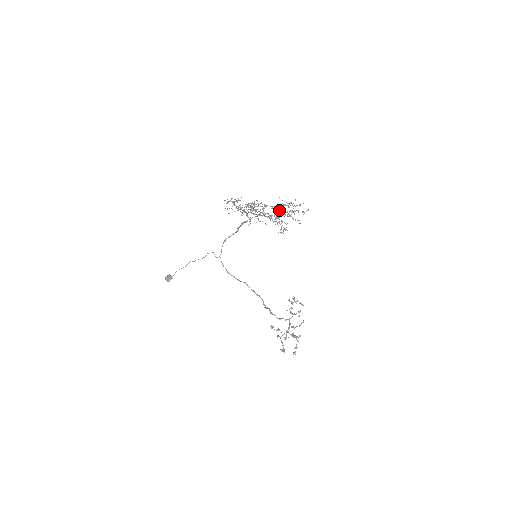
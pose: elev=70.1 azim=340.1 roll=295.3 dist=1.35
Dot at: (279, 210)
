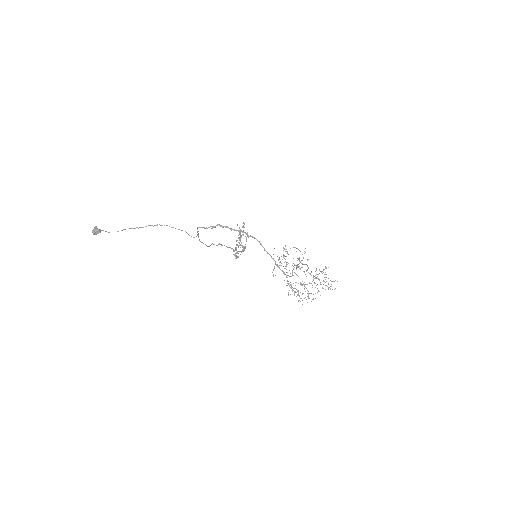
Dot at: occluded
